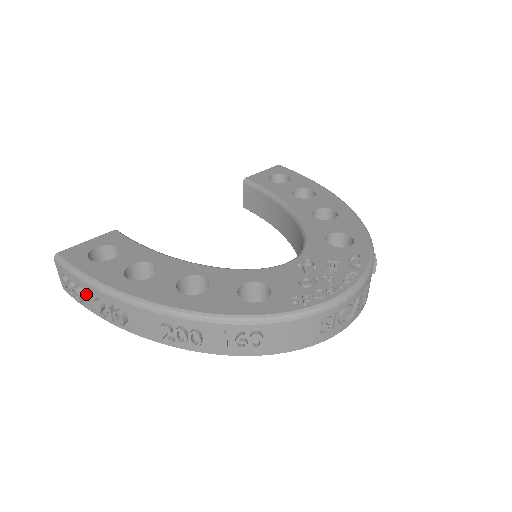
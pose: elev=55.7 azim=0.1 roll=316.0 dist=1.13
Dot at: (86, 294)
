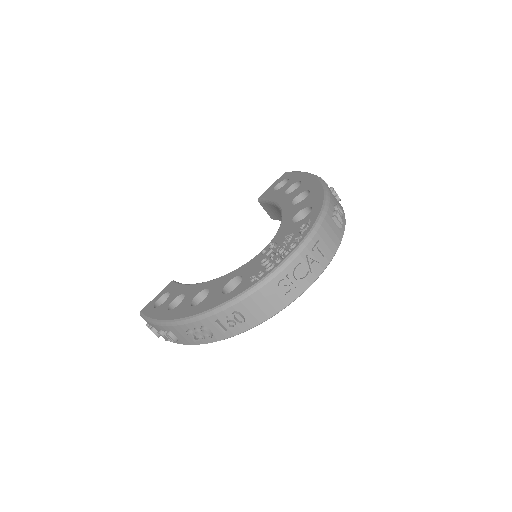
Dot at: (157, 330)
